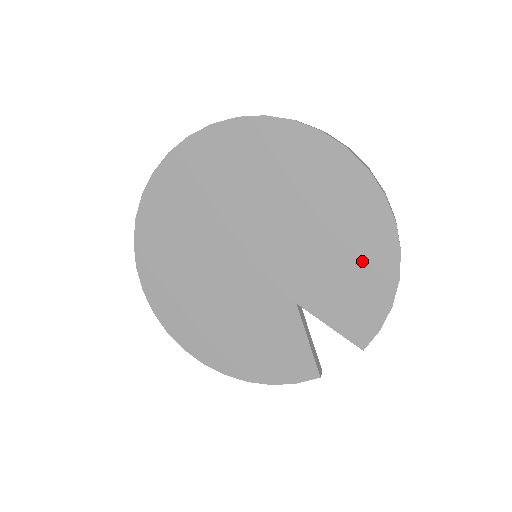
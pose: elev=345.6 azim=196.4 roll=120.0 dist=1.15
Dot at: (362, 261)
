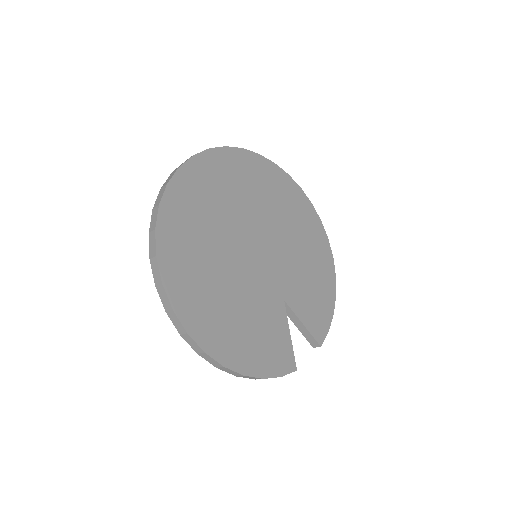
Dot at: (319, 277)
